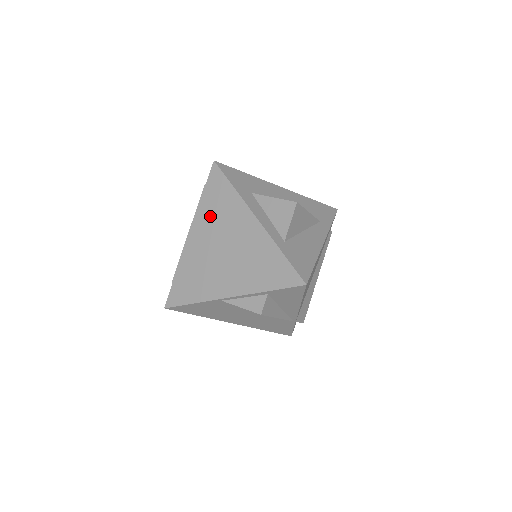
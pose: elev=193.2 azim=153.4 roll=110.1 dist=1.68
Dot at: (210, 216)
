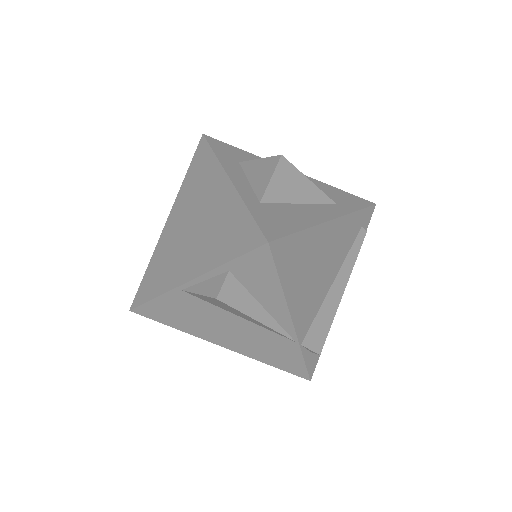
Dot at: (188, 192)
